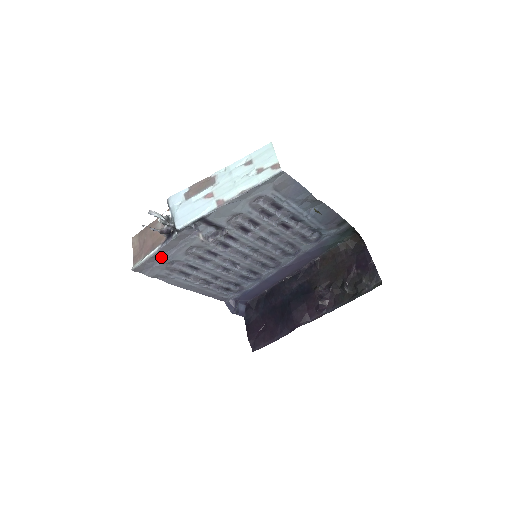
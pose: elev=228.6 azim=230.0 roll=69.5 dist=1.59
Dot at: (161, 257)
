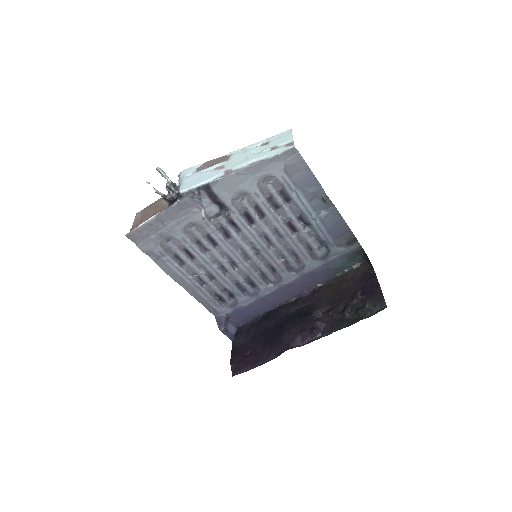
Dot at: (158, 228)
